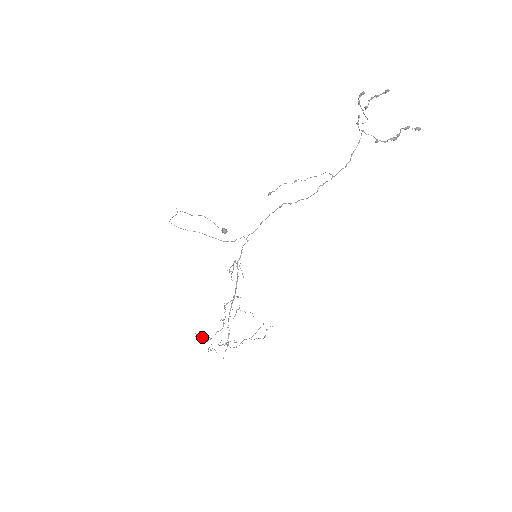
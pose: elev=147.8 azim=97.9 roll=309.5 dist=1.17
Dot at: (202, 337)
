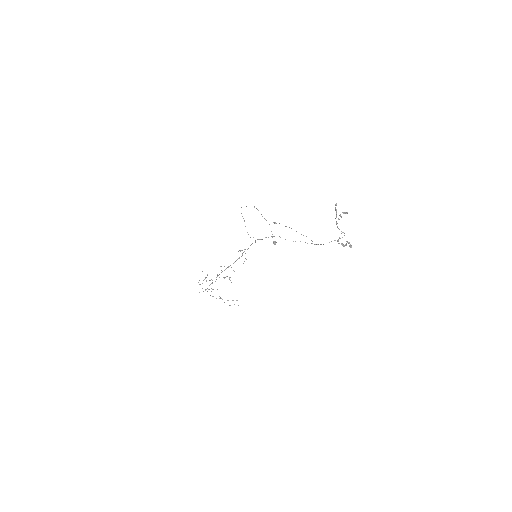
Dot at: occluded
